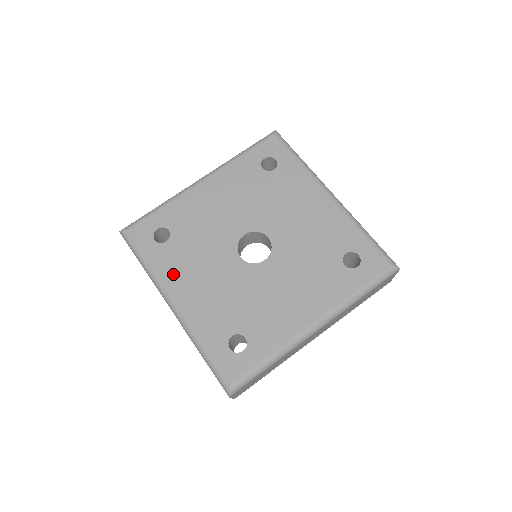
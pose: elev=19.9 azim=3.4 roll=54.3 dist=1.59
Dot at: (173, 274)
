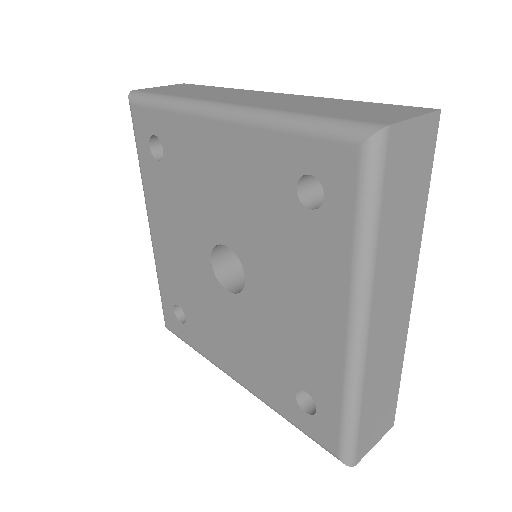
Dot at: (155, 203)
